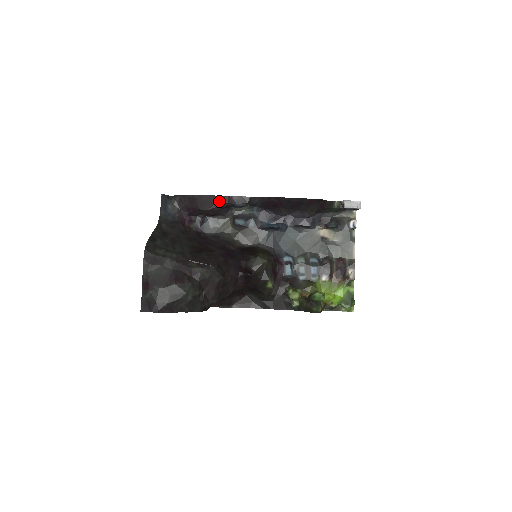
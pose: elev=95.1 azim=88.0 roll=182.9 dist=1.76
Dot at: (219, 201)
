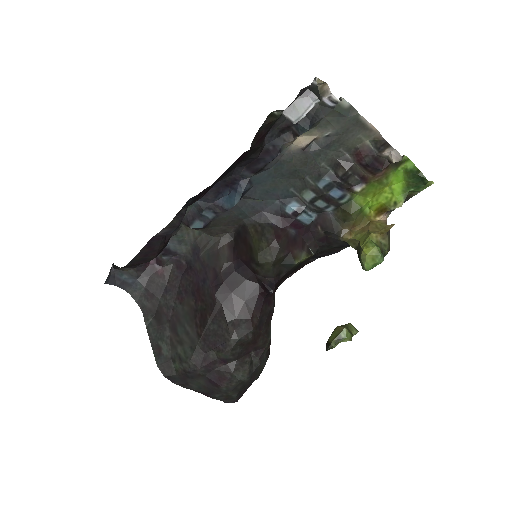
Dot at: (152, 245)
